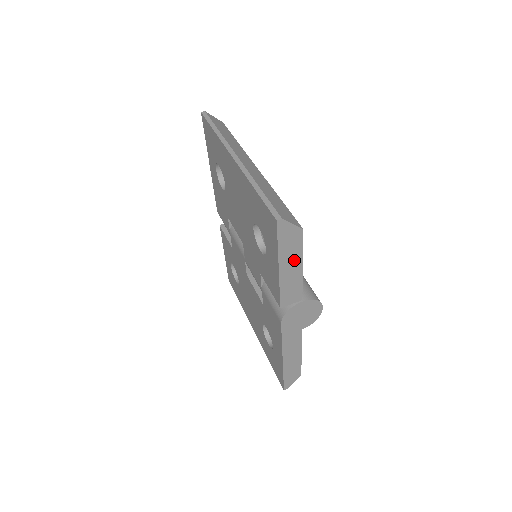
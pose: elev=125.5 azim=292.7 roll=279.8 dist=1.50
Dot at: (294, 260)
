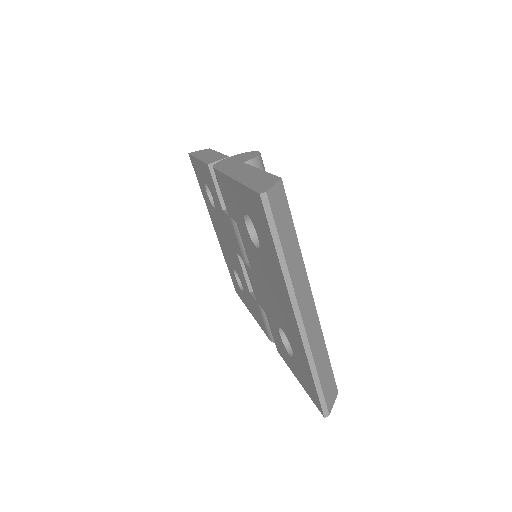
Dot at: occluded
